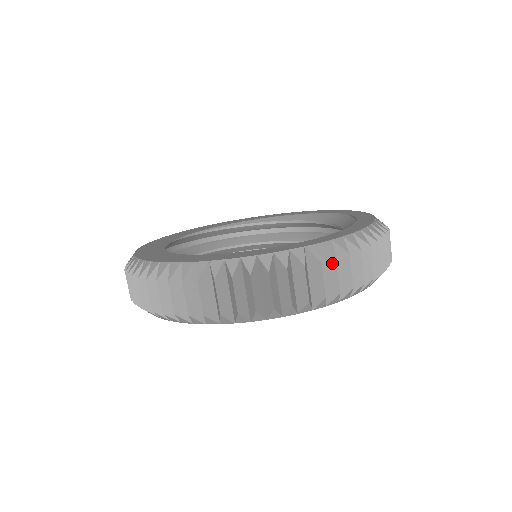
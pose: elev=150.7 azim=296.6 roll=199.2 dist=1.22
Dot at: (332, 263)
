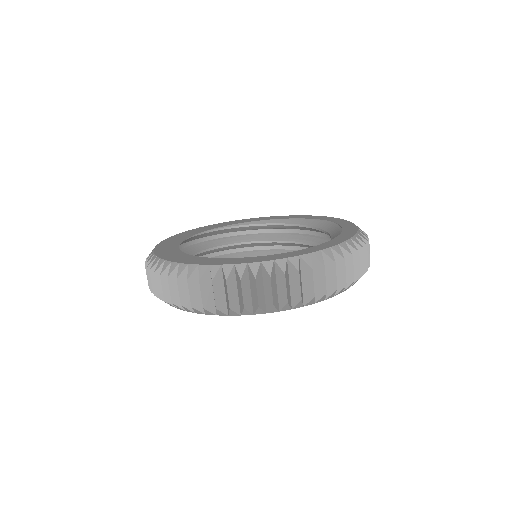
Dot at: (309, 272)
